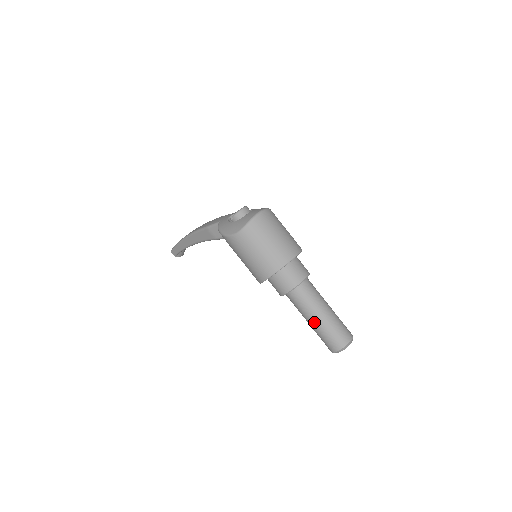
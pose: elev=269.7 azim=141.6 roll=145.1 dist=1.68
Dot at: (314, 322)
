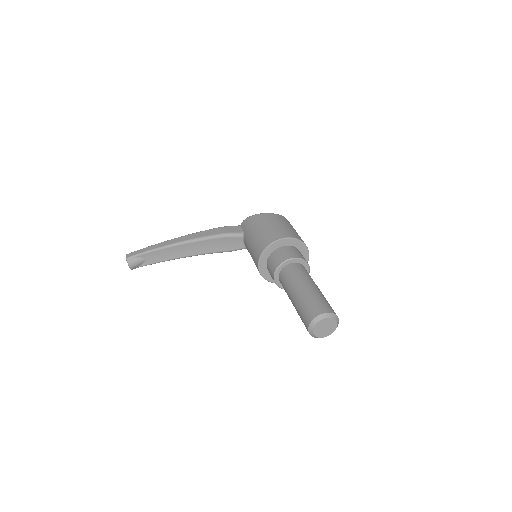
Dot at: (309, 286)
